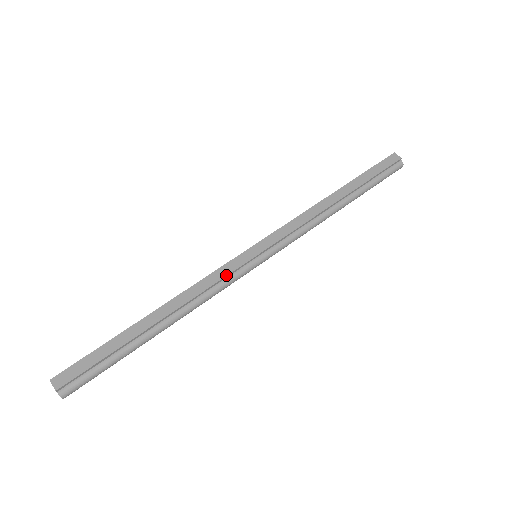
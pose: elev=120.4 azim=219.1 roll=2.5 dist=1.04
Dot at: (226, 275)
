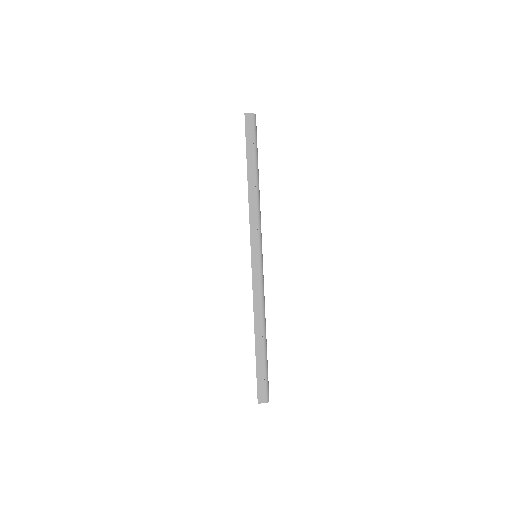
Dot at: (259, 283)
